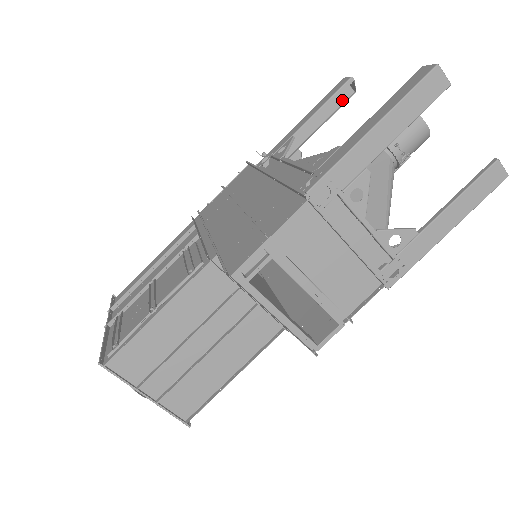
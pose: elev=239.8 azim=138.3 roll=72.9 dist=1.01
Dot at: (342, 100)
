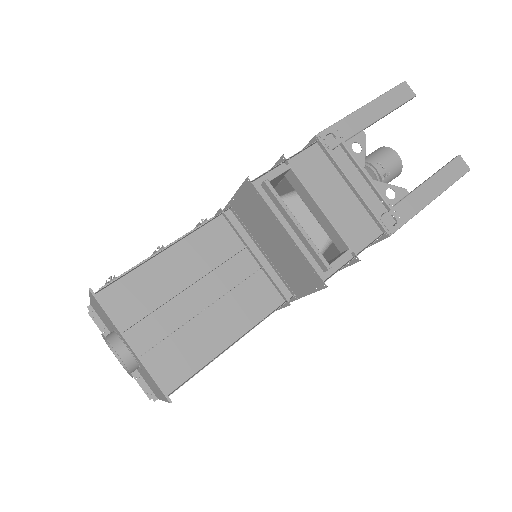
Dot at: occluded
